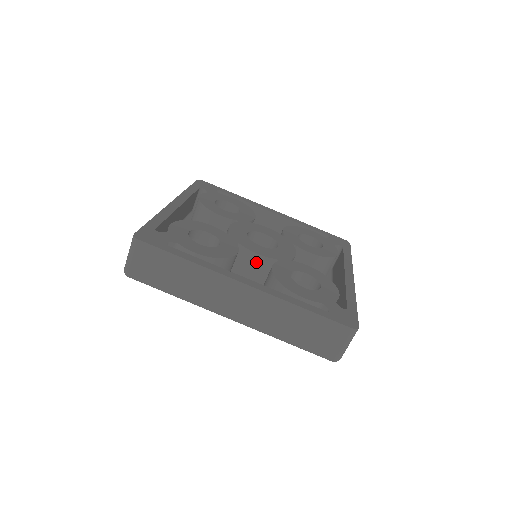
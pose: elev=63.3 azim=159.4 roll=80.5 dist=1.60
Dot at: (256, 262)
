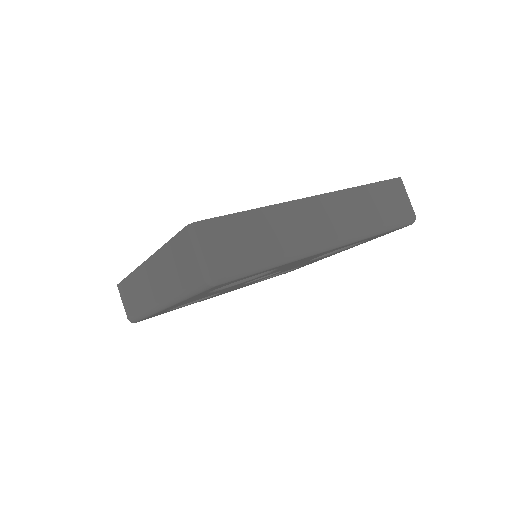
Dot at: occluded
